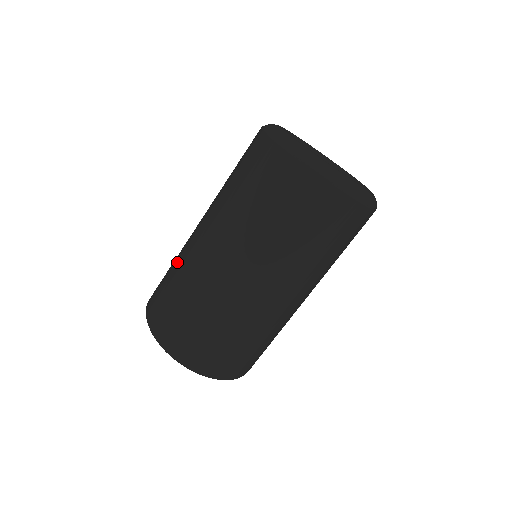
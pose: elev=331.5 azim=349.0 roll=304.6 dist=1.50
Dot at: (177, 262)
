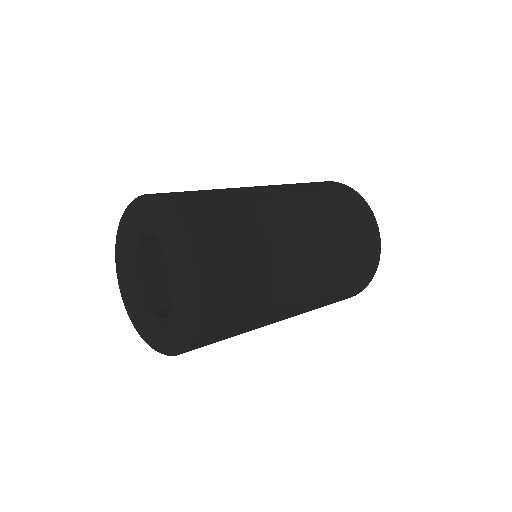
Dot at: occluded
